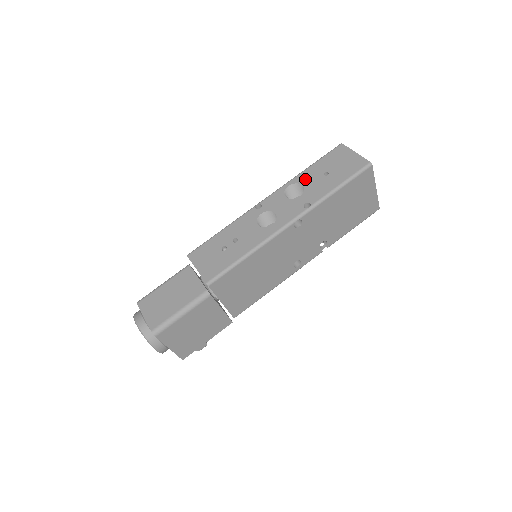
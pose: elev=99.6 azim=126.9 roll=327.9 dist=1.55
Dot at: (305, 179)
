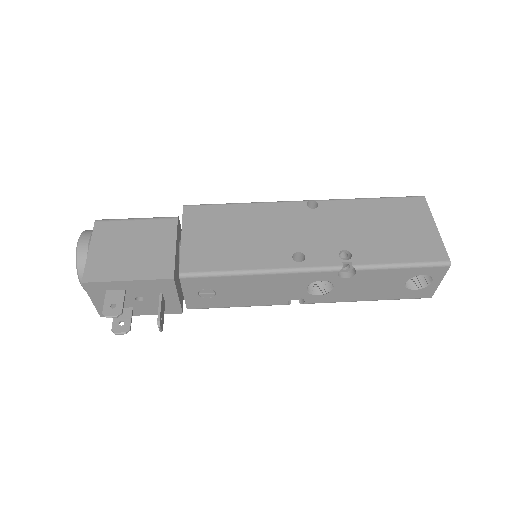
Dot at: occluded
